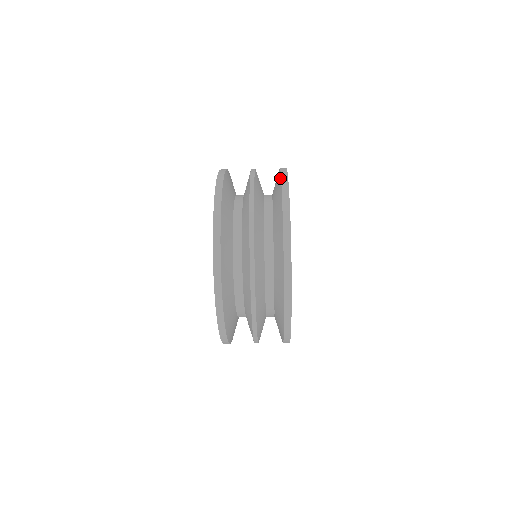
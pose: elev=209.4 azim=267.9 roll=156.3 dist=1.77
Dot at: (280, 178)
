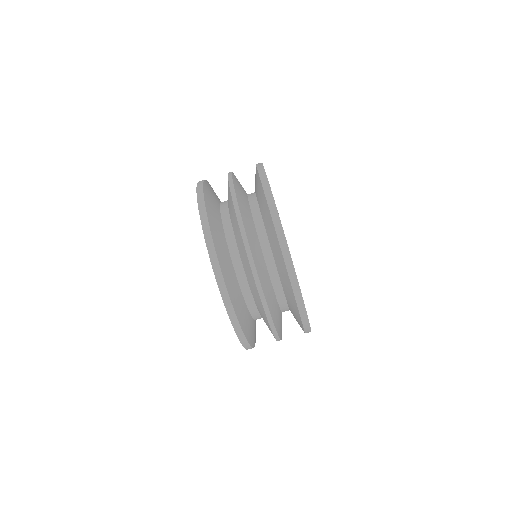
Dot at: occluded
